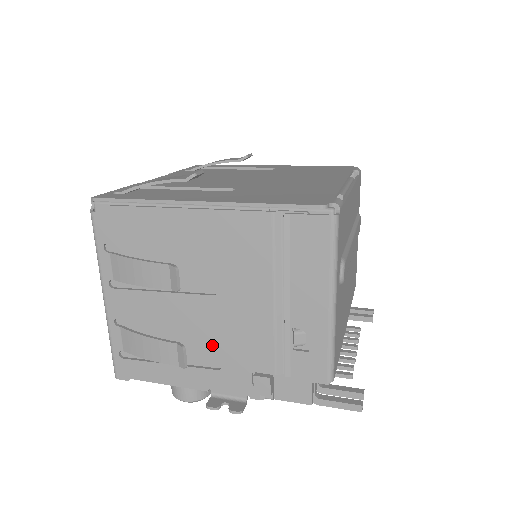
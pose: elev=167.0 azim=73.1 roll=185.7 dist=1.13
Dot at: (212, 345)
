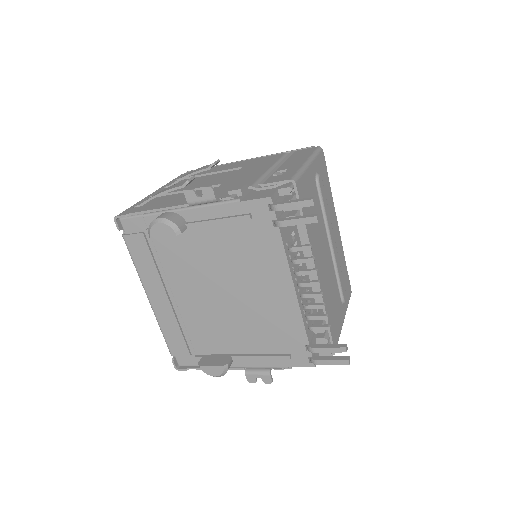
Dot at: occluded
